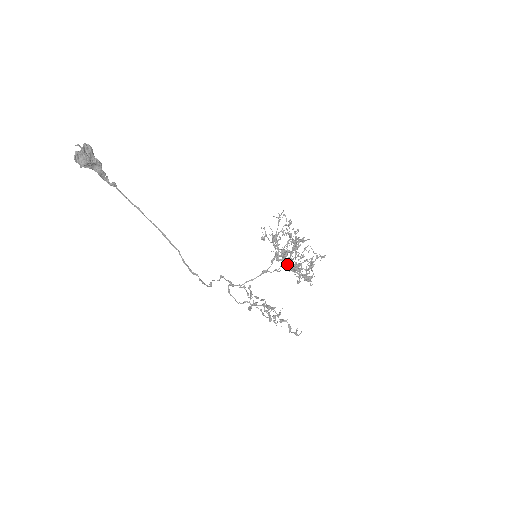
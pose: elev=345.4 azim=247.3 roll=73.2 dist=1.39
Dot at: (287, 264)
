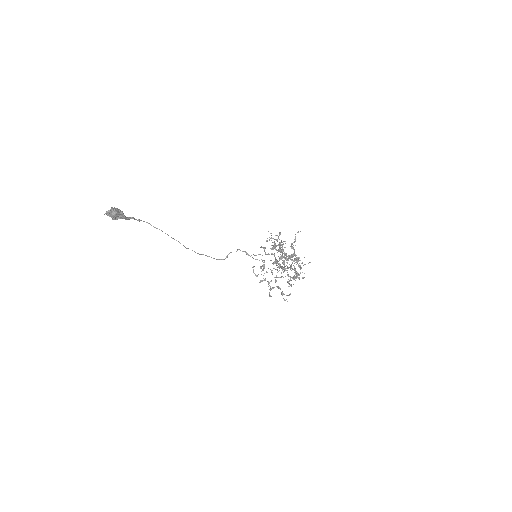
Dot at: occluded
